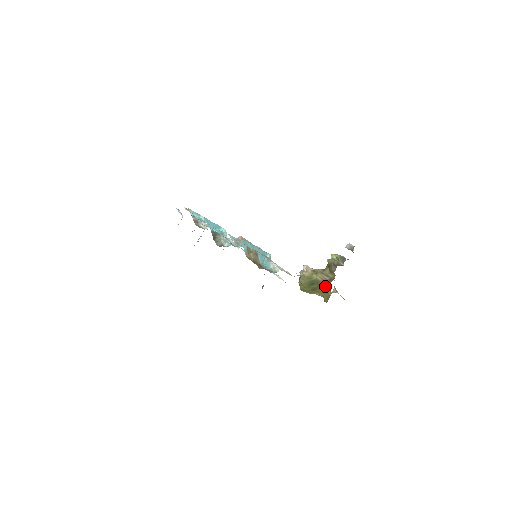
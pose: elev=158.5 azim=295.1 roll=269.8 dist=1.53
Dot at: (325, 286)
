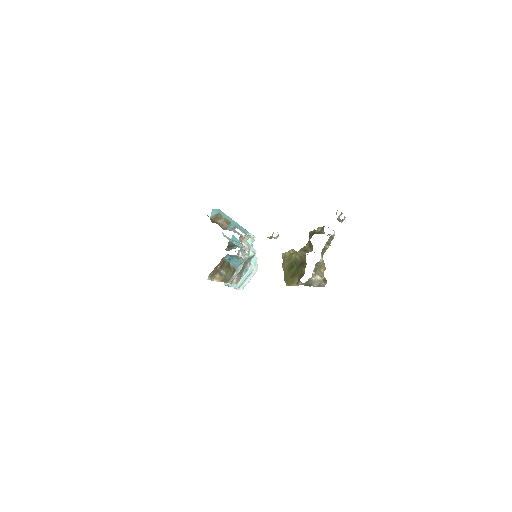
Dot at: (302, 265)
